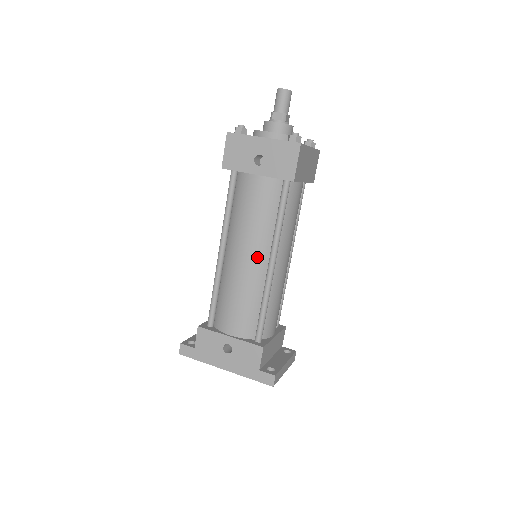
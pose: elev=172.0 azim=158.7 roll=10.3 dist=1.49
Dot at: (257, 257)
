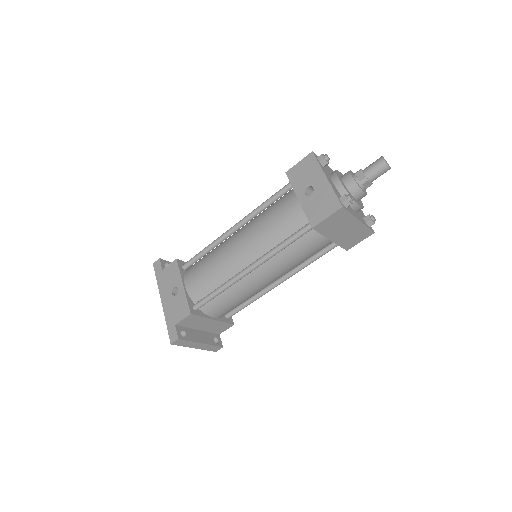
Dot at: (246, 254)
